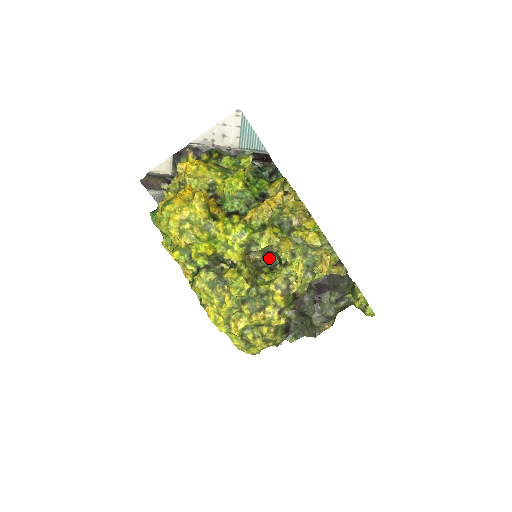
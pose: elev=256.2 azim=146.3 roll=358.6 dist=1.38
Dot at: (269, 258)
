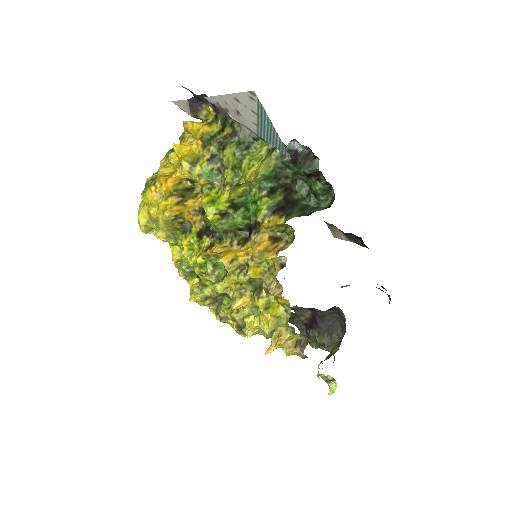
Dot at: occluded
